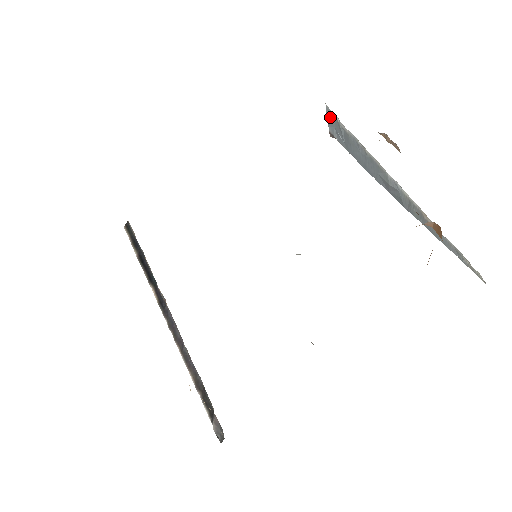
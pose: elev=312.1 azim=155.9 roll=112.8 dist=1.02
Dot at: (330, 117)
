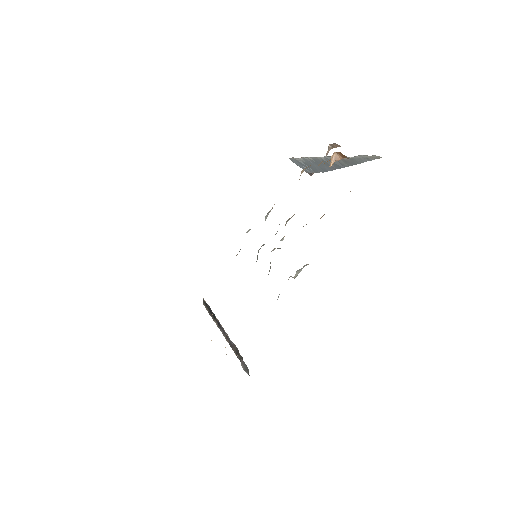
Dot at: (296, 163)
